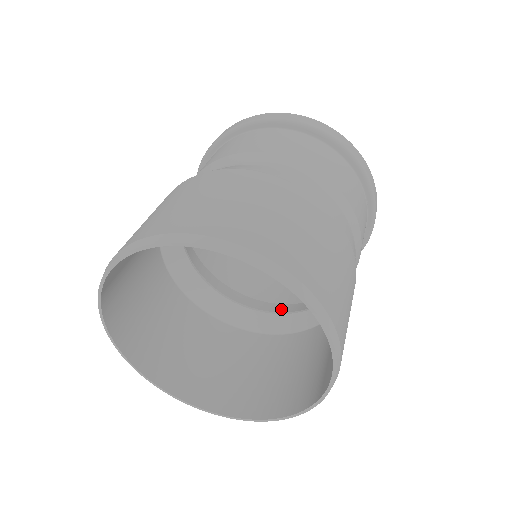
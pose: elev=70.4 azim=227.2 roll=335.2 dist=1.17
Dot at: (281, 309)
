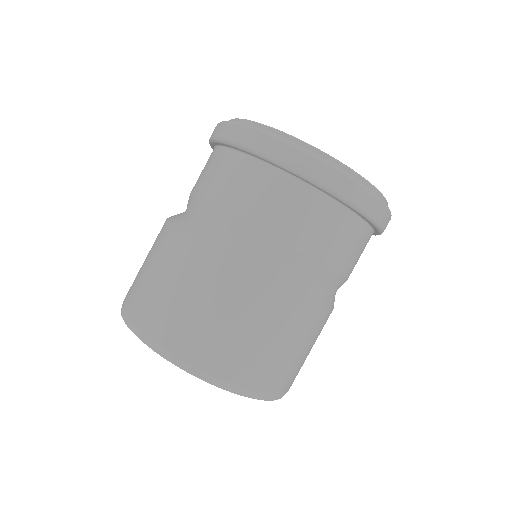
Dot at: occluded
